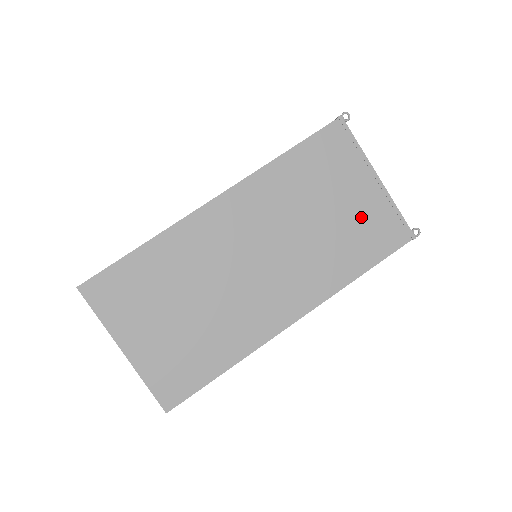
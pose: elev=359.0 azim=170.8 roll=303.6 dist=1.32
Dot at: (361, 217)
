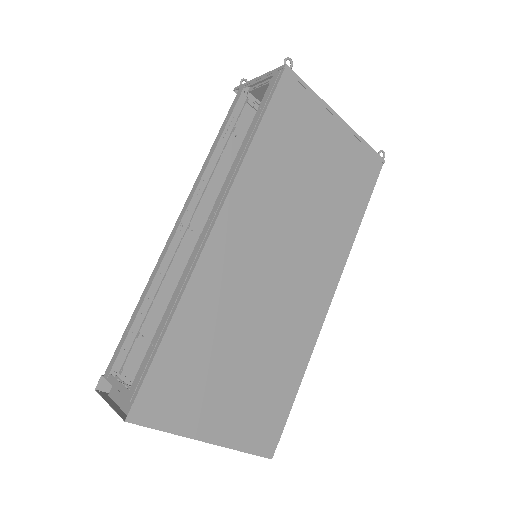
Dot at: (341, 166)
